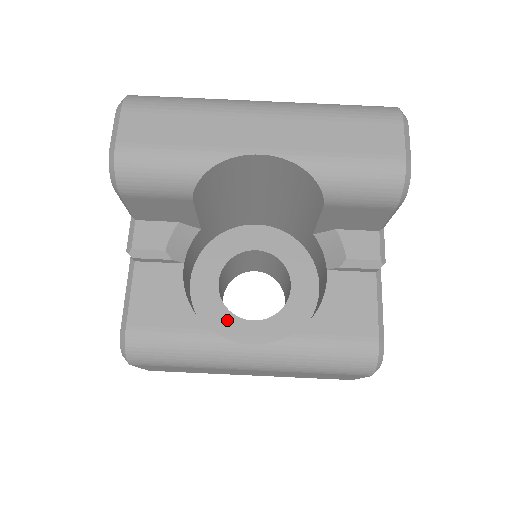
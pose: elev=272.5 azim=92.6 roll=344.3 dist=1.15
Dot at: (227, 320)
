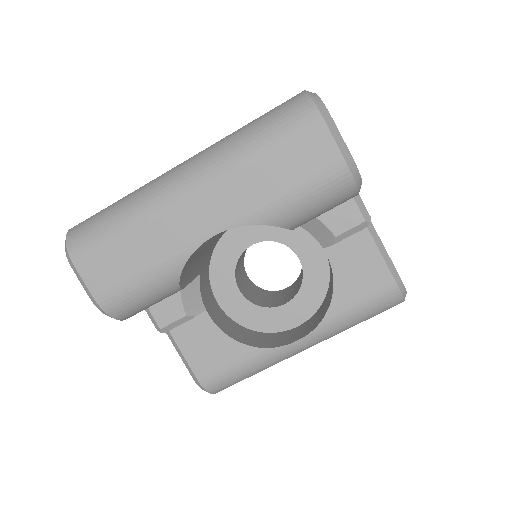
Dot at: (265, 315)
